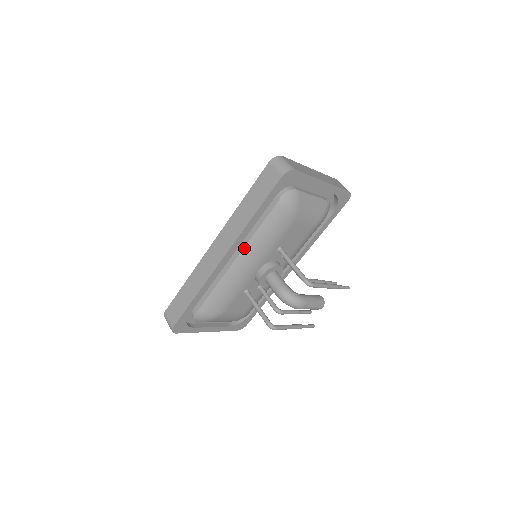
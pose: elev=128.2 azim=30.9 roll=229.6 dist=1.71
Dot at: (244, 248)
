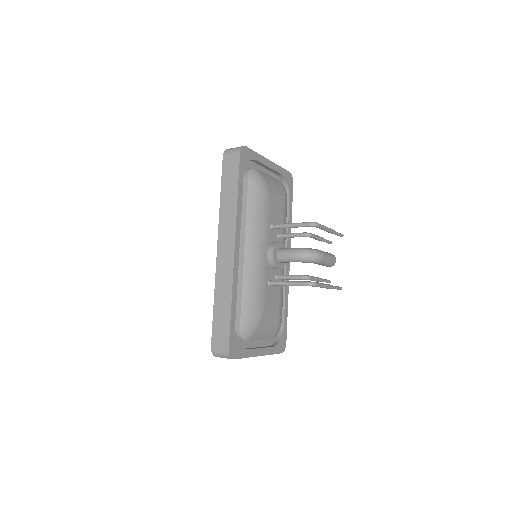
Dot at: (245, 235)
